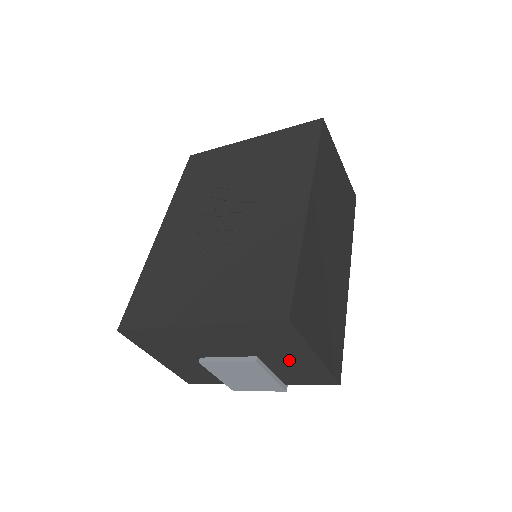
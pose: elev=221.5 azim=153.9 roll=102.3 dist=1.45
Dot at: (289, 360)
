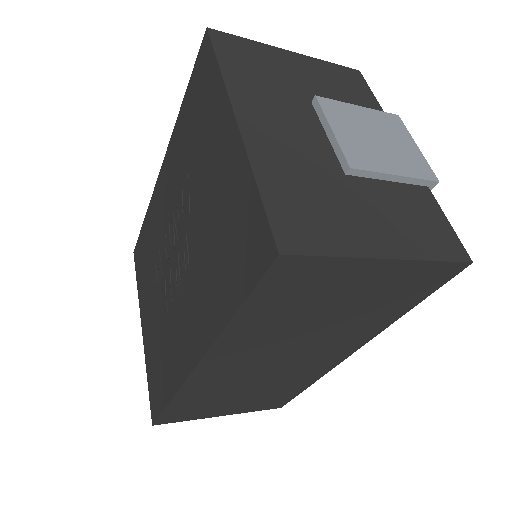
Dot at: occluded
